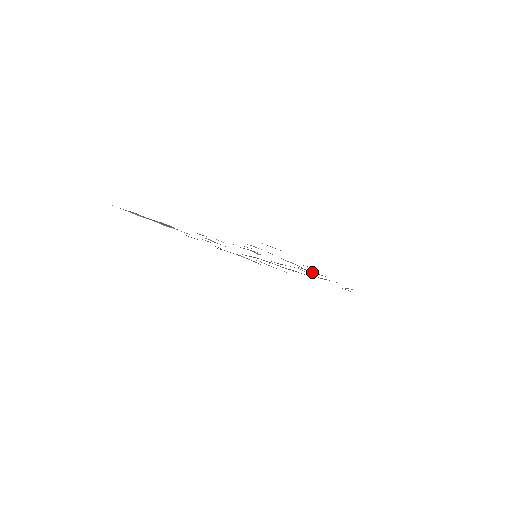
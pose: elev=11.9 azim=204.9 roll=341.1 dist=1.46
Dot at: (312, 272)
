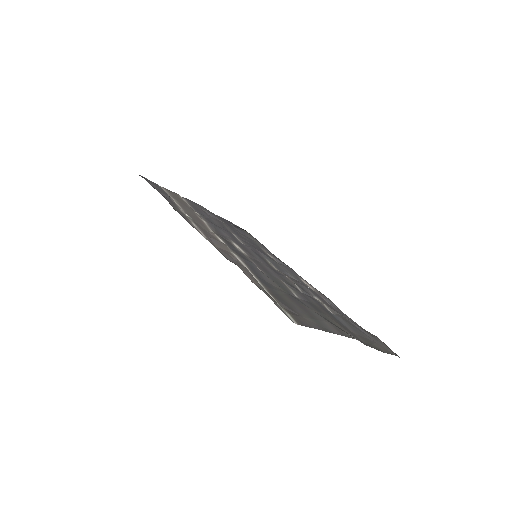
Dot at: (299, 278)
